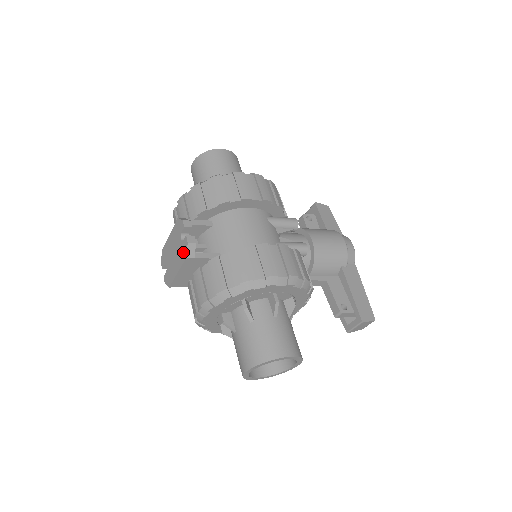
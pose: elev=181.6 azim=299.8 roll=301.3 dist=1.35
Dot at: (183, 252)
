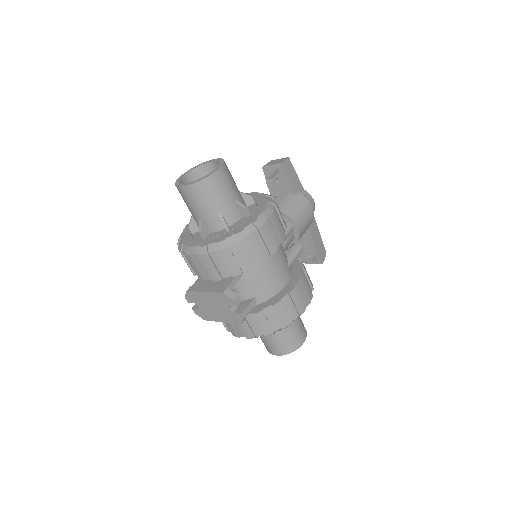
Dot at: (235, 319)
